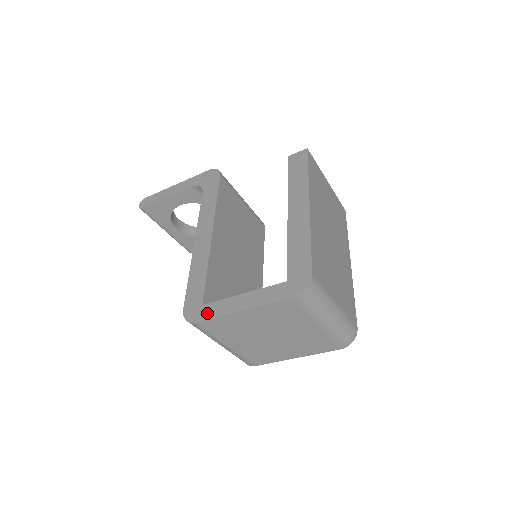
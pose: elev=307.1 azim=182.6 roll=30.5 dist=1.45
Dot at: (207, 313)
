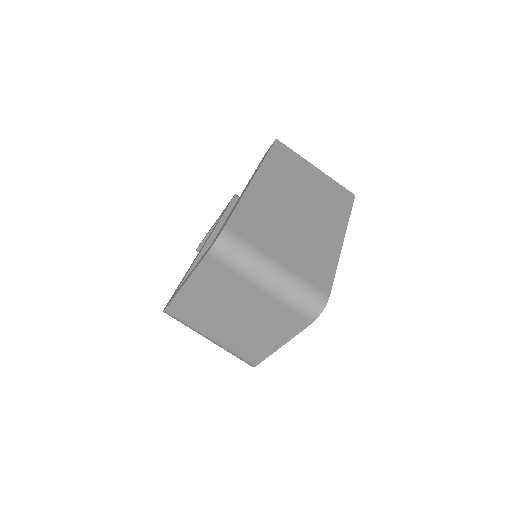
Dot at: (172, 298)
